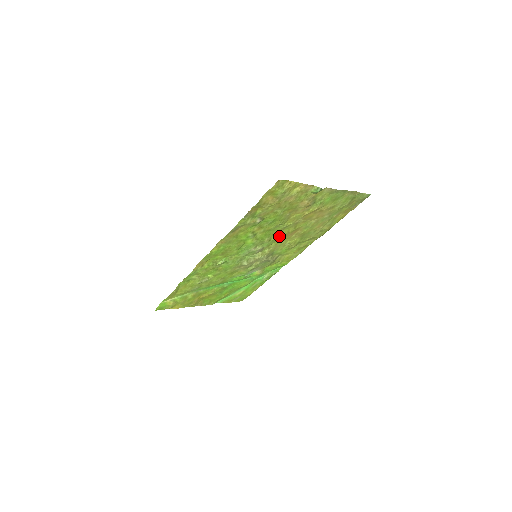
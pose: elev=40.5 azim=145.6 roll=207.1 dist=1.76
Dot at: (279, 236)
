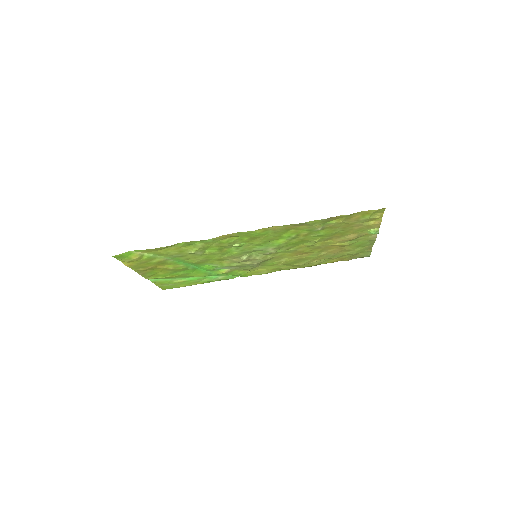
Dot at: (295, 250)
